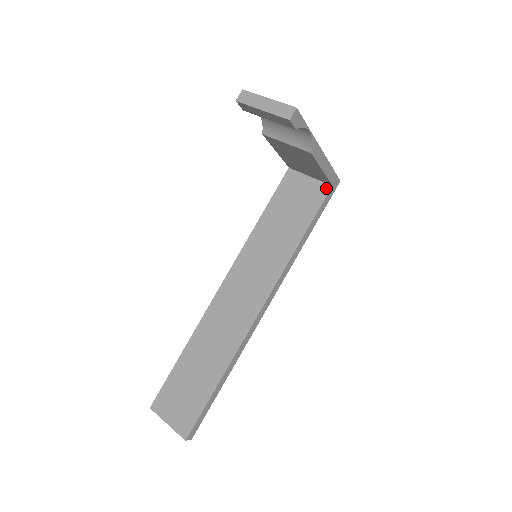
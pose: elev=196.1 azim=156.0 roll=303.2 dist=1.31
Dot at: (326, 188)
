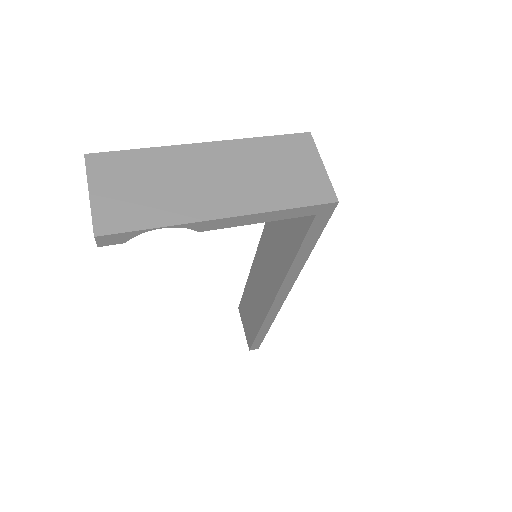
Dot at: occluded
